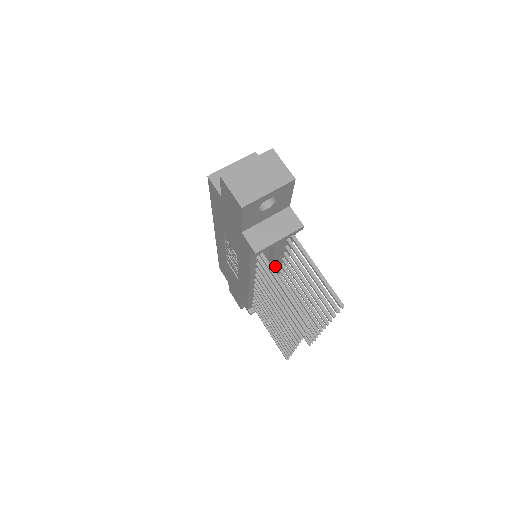
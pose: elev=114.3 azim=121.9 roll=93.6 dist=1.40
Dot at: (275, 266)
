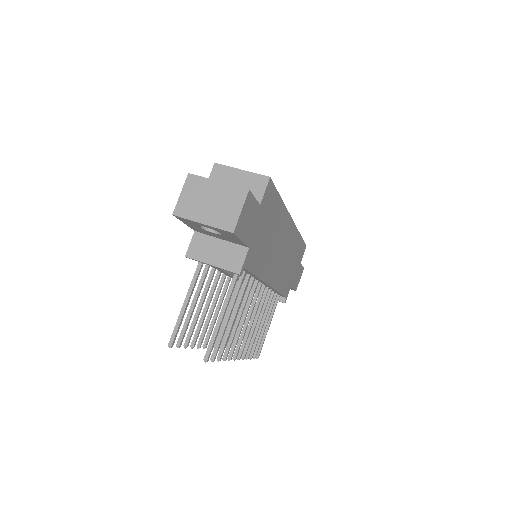
Dot at: occluded
